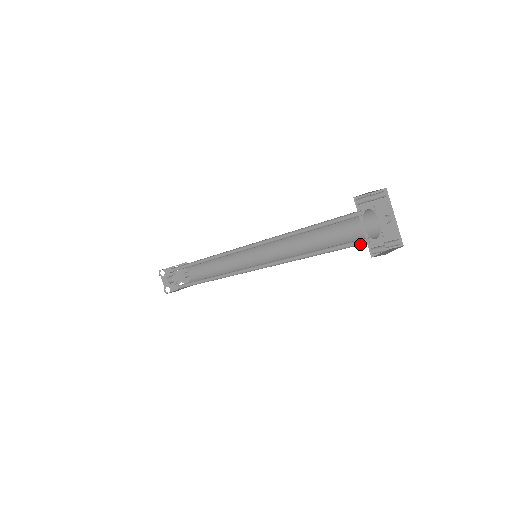
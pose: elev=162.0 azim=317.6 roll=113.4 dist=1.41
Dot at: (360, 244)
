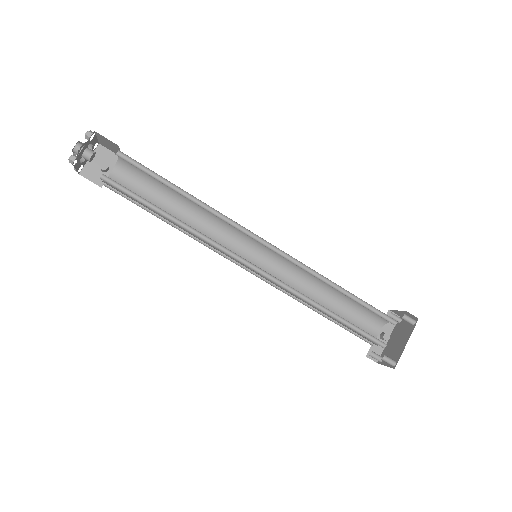
Dot at: (377, 343)
